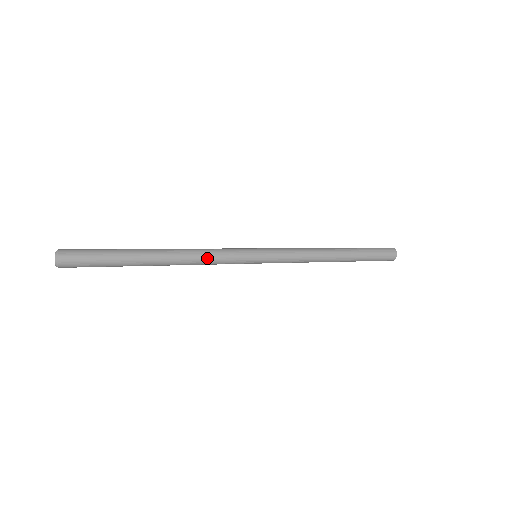
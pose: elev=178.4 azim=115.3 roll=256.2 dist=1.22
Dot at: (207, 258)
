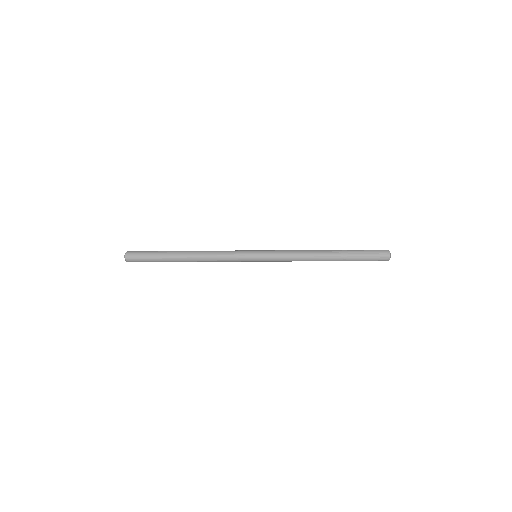
Dot at: (216, 255)
